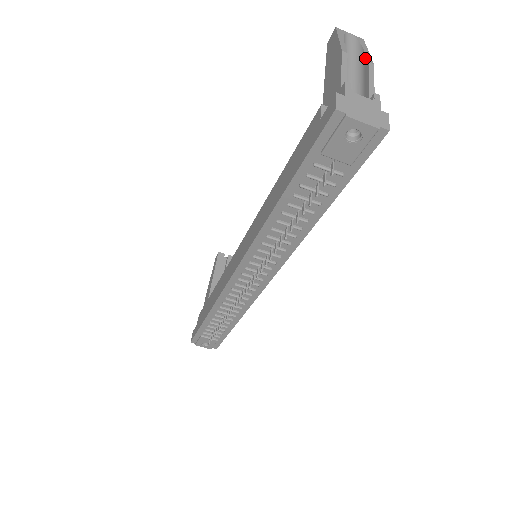
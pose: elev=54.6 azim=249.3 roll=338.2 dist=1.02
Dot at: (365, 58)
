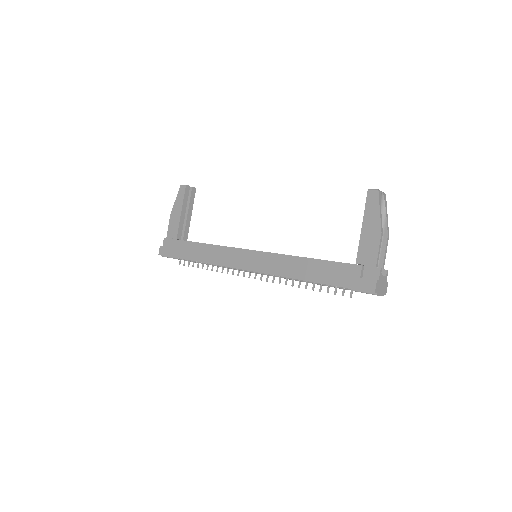
Dot at: (386, 227)
